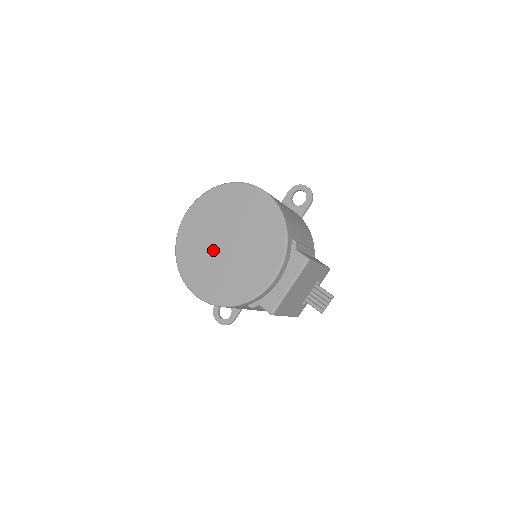
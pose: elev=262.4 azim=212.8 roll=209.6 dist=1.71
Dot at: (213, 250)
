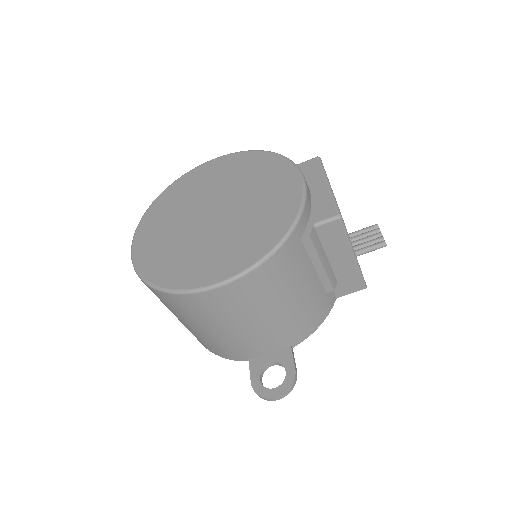
Dot at: (200, 232)
